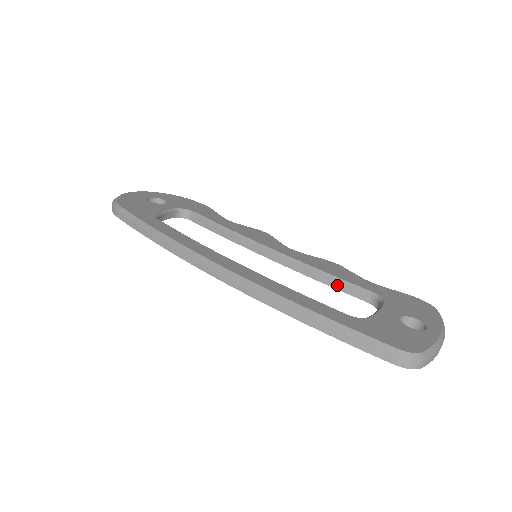
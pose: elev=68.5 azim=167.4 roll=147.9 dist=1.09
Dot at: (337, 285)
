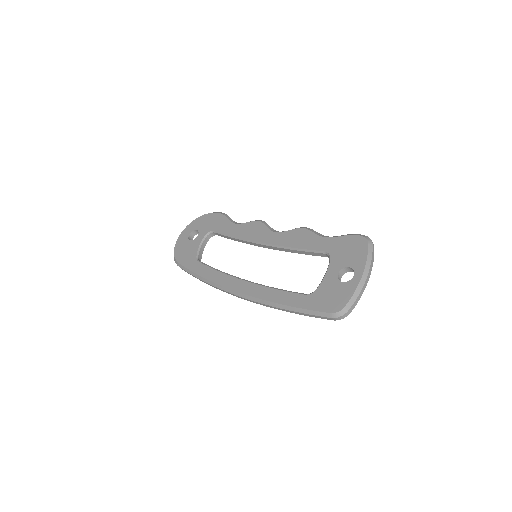
Dot at: (306, 253)
